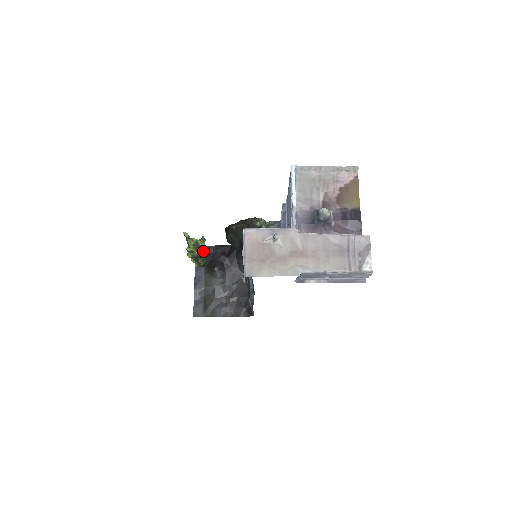
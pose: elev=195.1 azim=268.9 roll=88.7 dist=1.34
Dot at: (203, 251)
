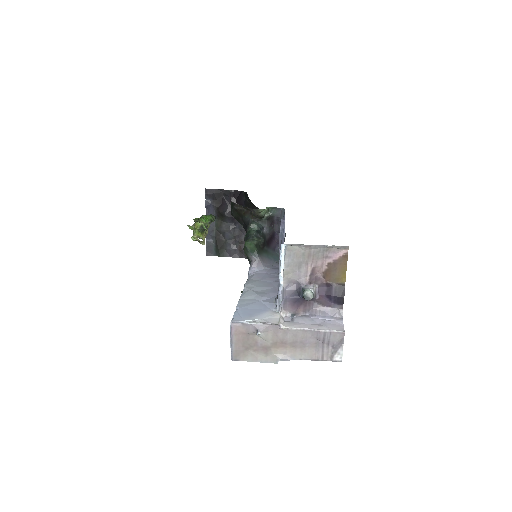
Dot at: occluded
